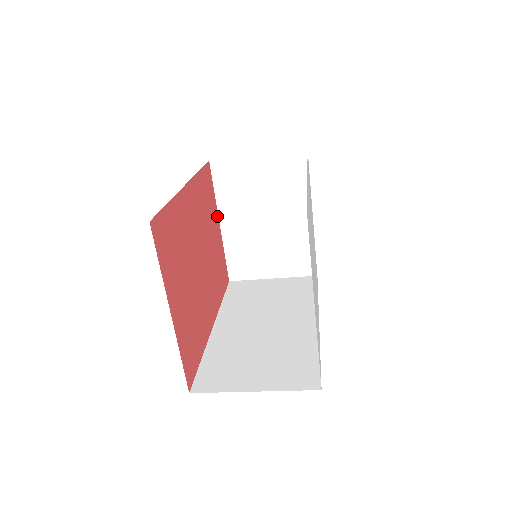
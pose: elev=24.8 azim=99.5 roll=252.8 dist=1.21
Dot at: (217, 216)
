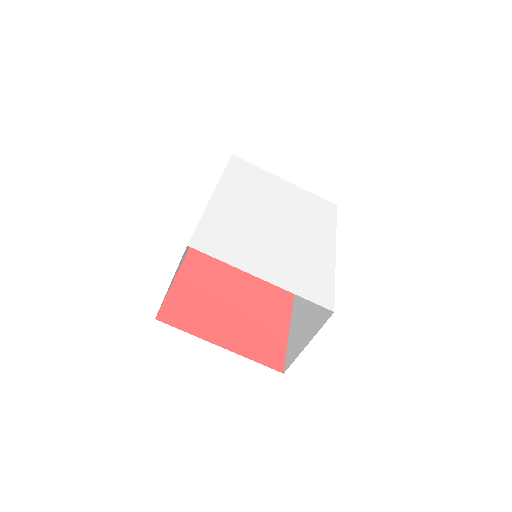
Dot at: occluded
